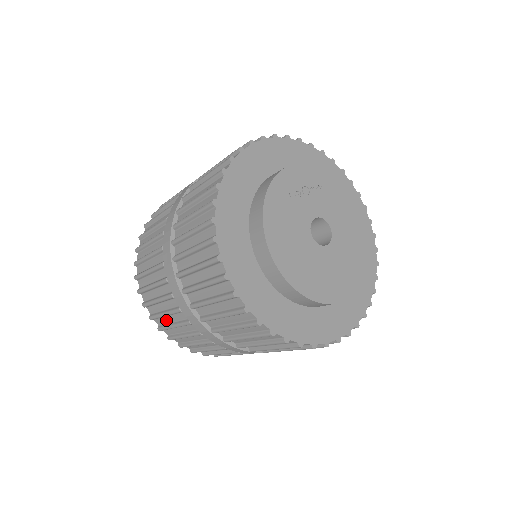
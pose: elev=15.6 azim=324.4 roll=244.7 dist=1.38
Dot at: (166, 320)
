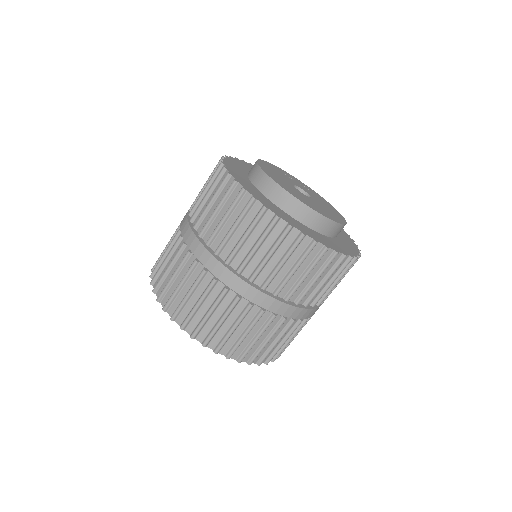
Dot at: occluded
